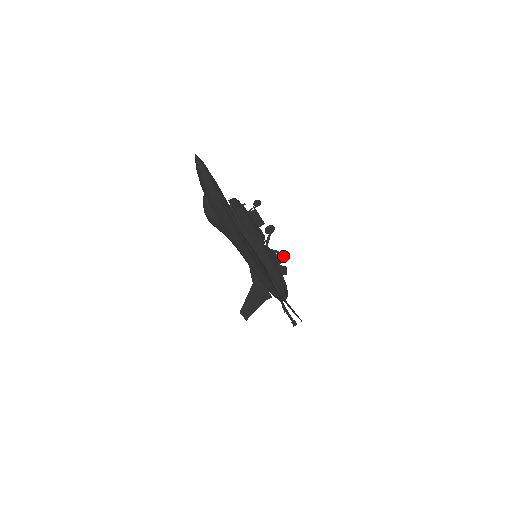
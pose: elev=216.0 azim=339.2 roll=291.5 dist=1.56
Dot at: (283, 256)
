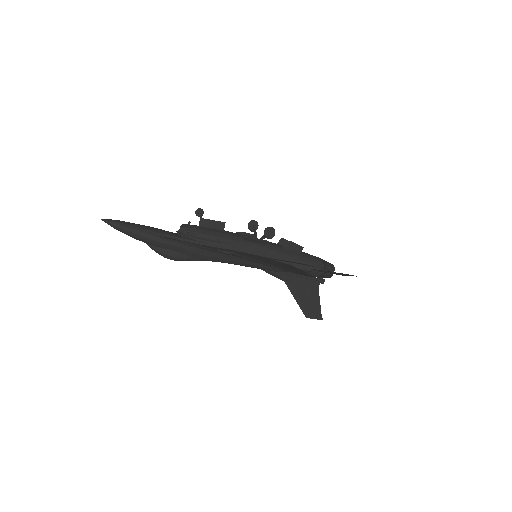
Dot at: (268, 234)
